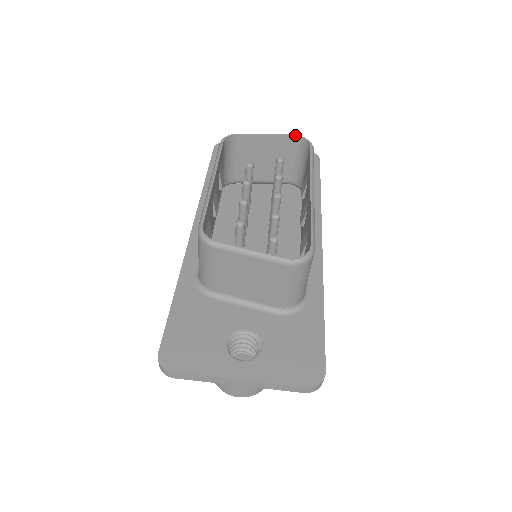
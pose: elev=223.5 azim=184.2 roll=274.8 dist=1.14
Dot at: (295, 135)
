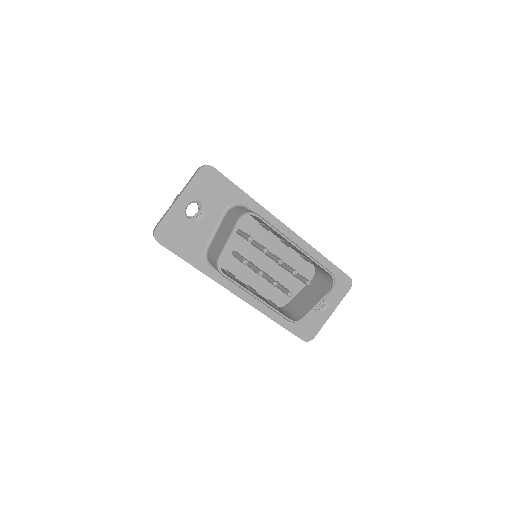
Dot at: occluded
